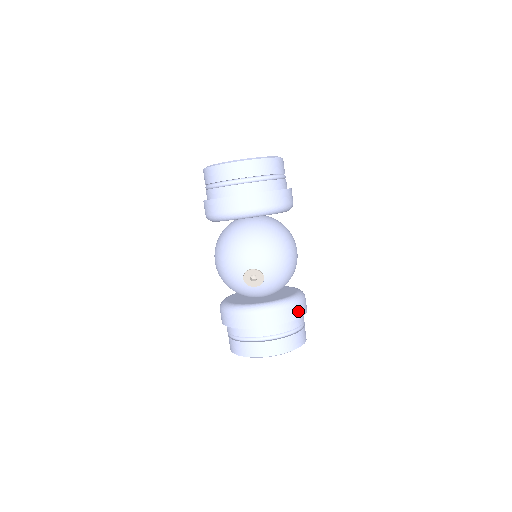
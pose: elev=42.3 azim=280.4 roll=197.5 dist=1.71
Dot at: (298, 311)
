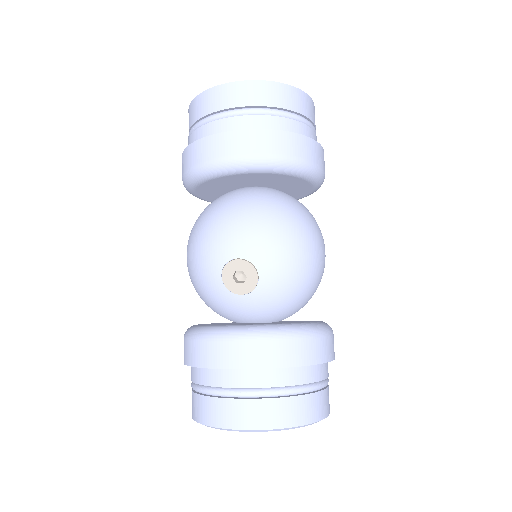
Dot at: (316, 351)
